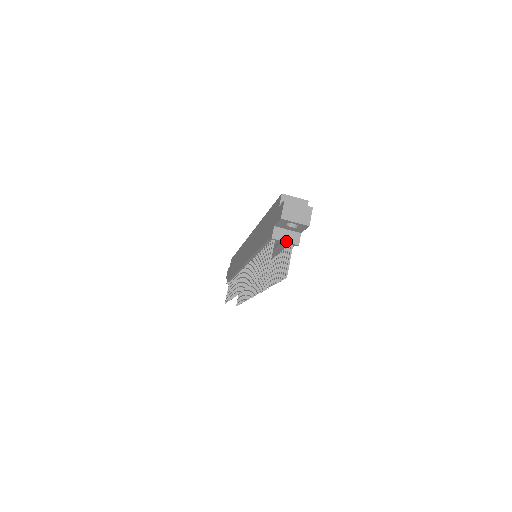
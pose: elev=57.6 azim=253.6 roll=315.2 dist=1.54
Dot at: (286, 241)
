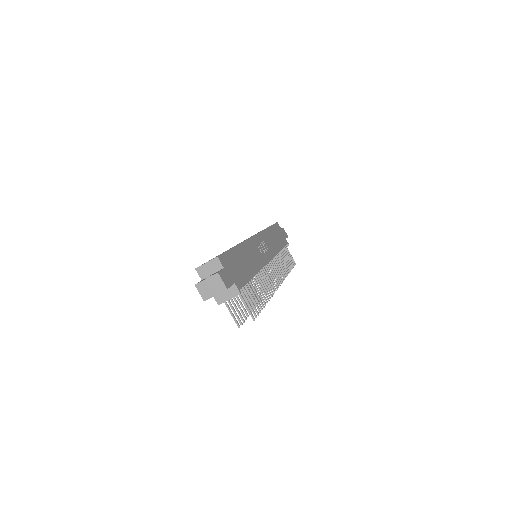
Dot at: (229, 299)
